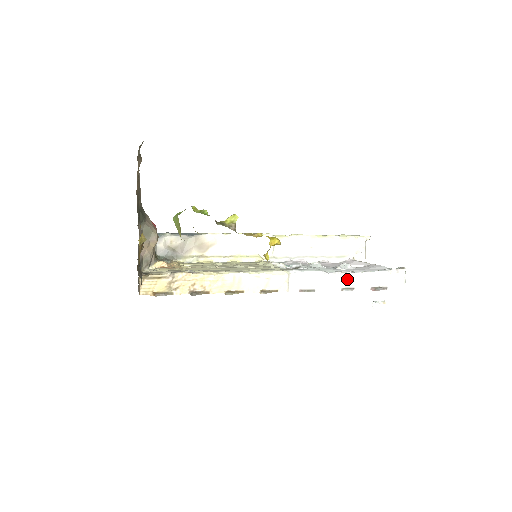
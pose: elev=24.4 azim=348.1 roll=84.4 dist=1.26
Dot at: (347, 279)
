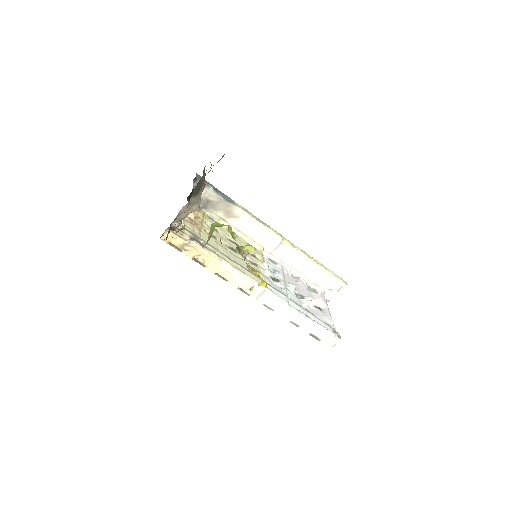
Dot at: (299, 318)
